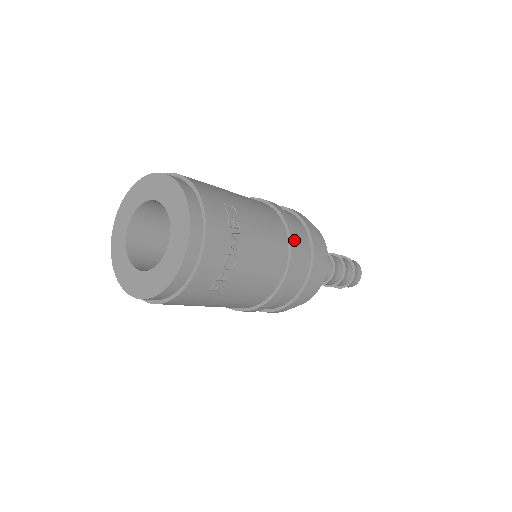
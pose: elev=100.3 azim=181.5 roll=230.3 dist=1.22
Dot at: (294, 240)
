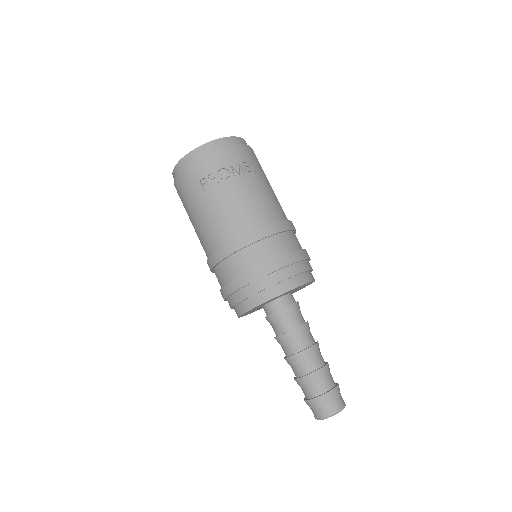
Dot at: (277, 227)
